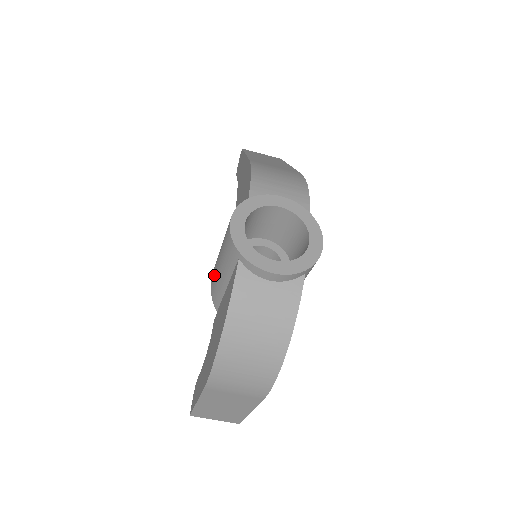
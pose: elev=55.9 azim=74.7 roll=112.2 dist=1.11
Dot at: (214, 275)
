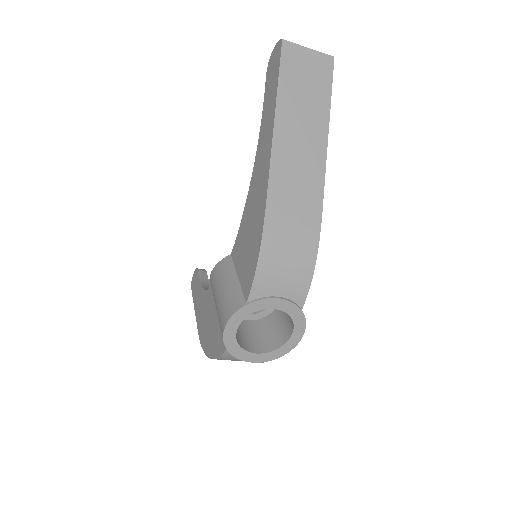
Dot at: (212, 288)
